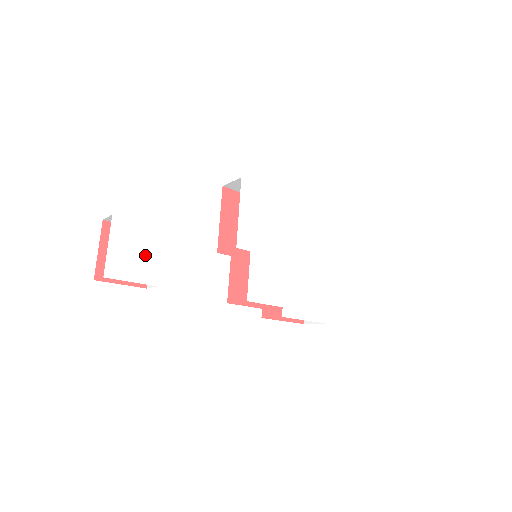
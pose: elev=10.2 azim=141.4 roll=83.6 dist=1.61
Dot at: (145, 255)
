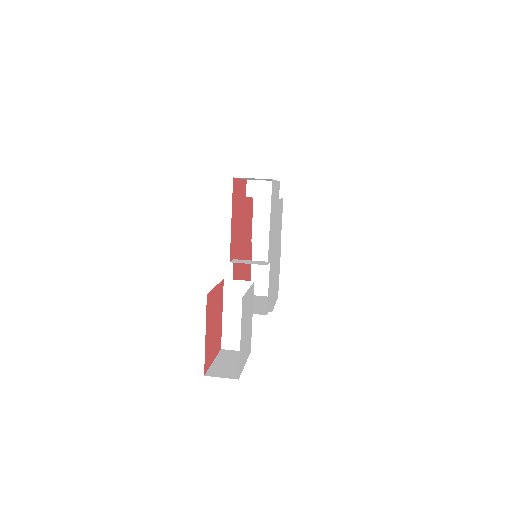
Dot at: (249, 325)
